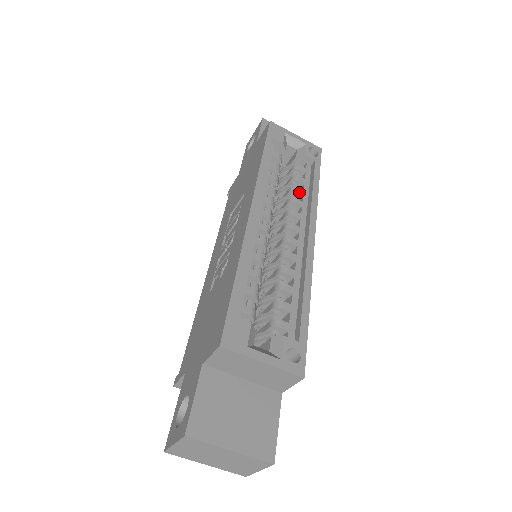
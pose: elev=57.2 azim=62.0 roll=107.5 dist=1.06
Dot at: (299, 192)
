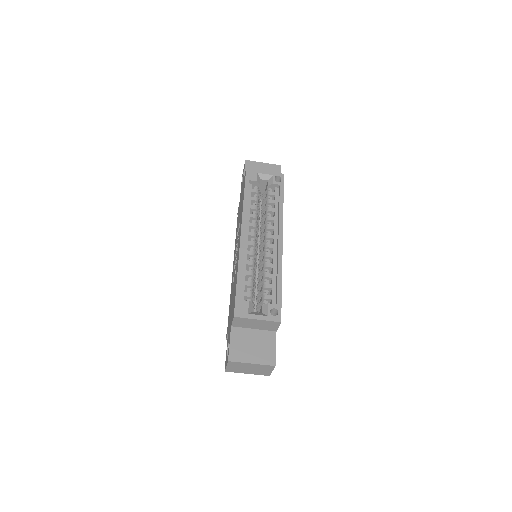
Dot at: (272, 211)
